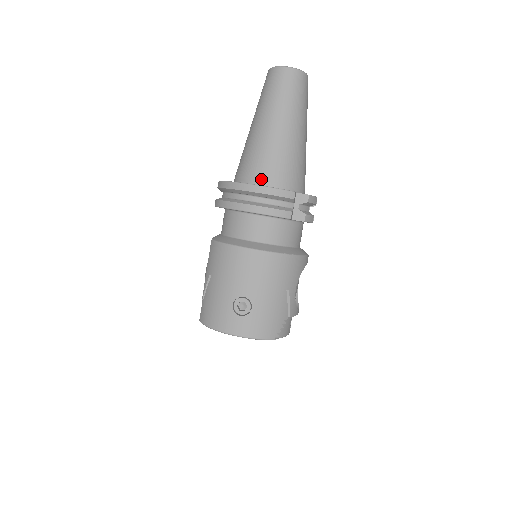
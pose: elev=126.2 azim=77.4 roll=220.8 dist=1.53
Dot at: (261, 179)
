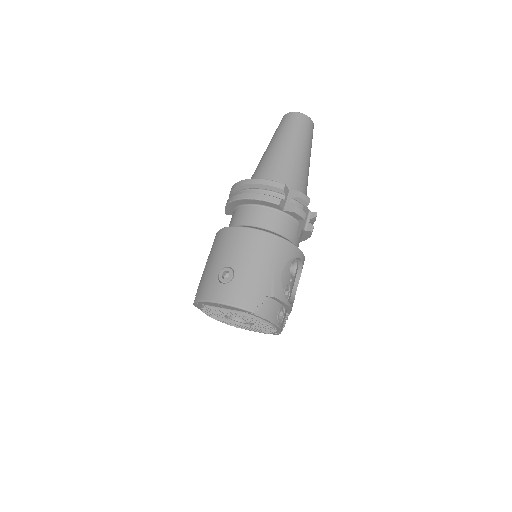
Dot at: occluded
